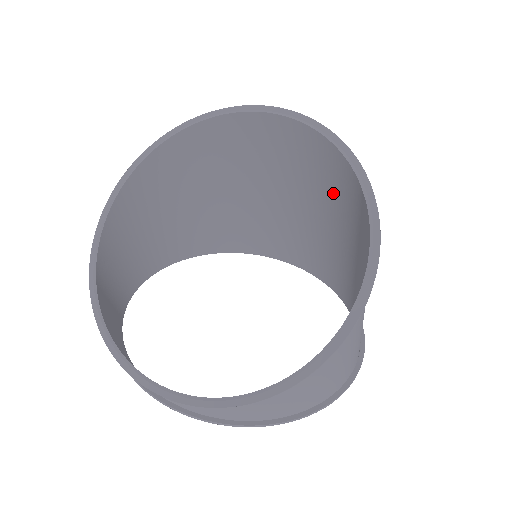
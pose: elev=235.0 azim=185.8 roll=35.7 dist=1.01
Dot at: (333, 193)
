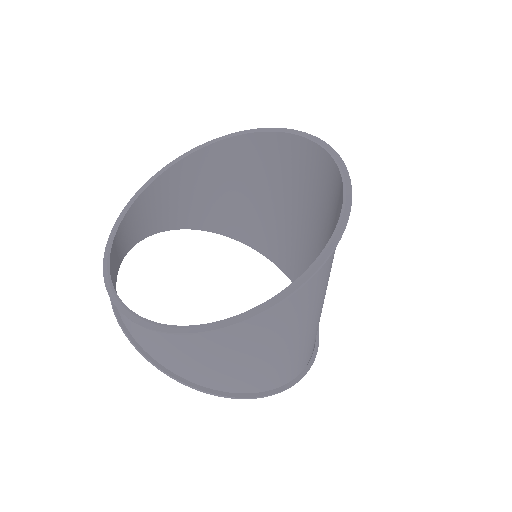
Dot at: occluded
